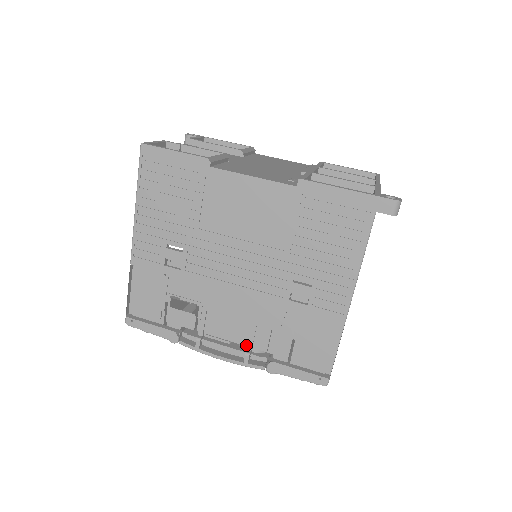
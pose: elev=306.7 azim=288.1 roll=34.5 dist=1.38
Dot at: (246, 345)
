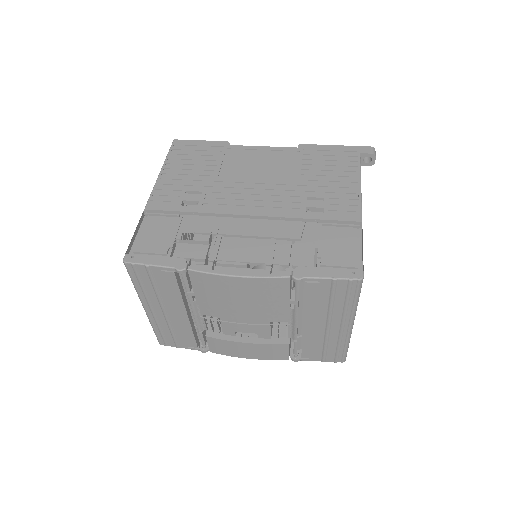
Dot at: (265, 263)
